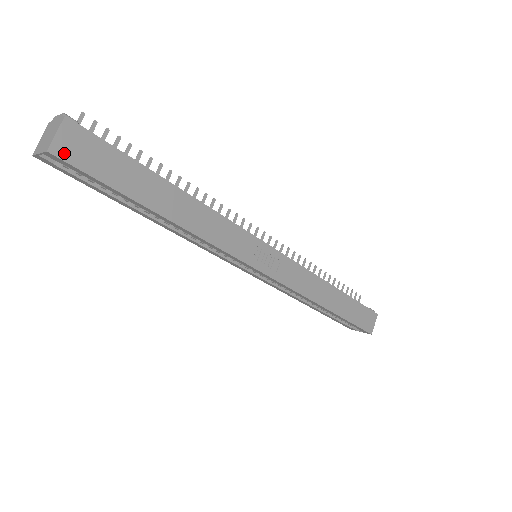
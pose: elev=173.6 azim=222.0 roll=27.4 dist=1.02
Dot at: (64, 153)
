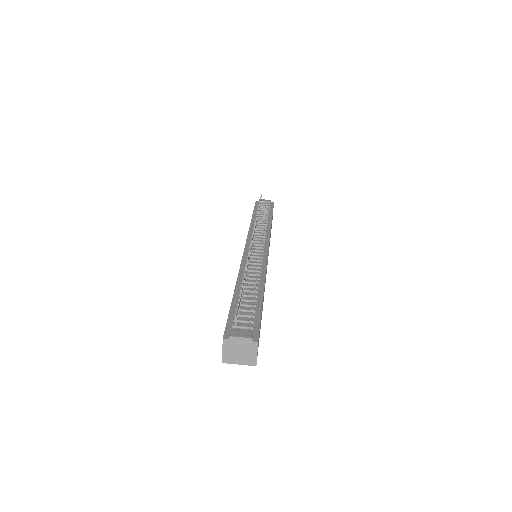
Dot at: occluded
